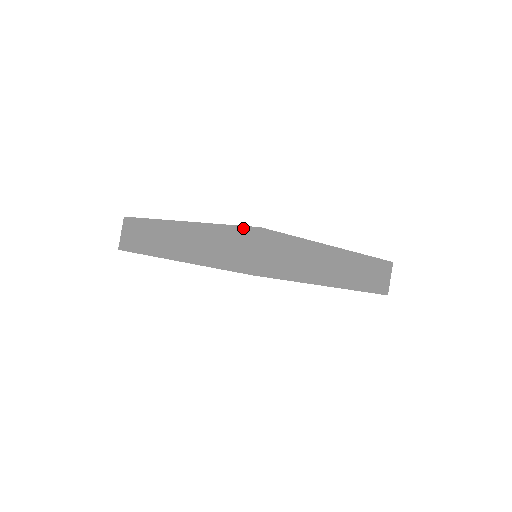
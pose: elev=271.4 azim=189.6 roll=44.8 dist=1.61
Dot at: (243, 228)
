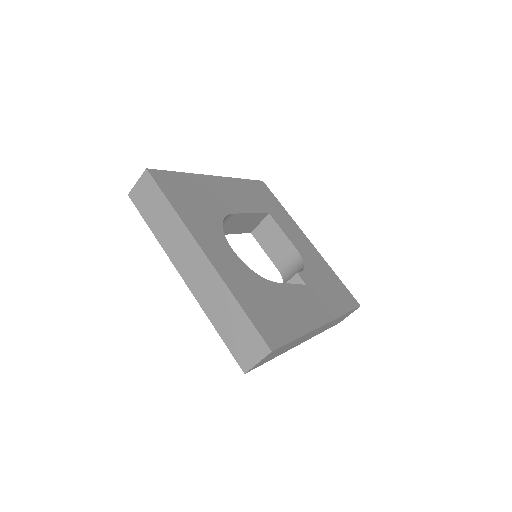
Dot at: (258, 334)
